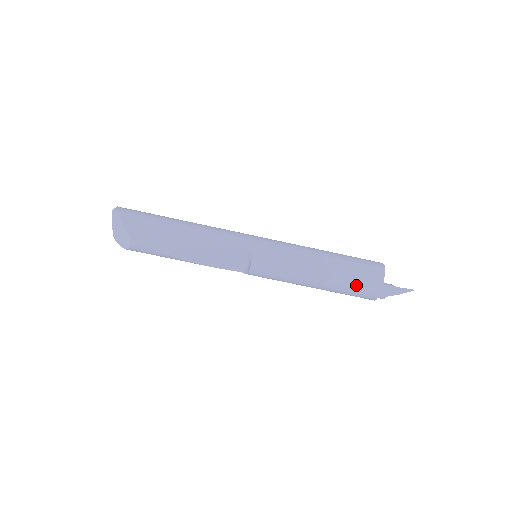
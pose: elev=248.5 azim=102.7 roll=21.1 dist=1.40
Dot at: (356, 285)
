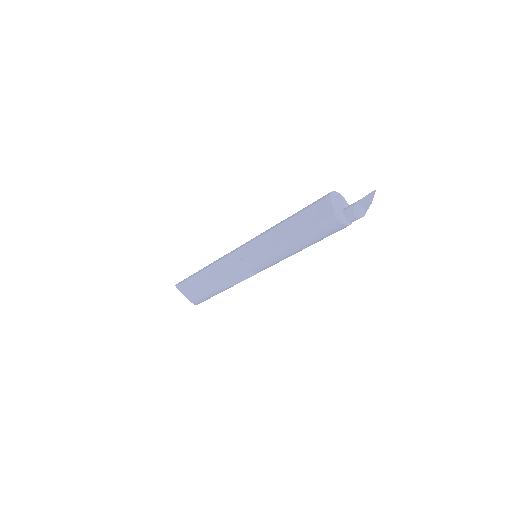
Dot at: (314, 226)
